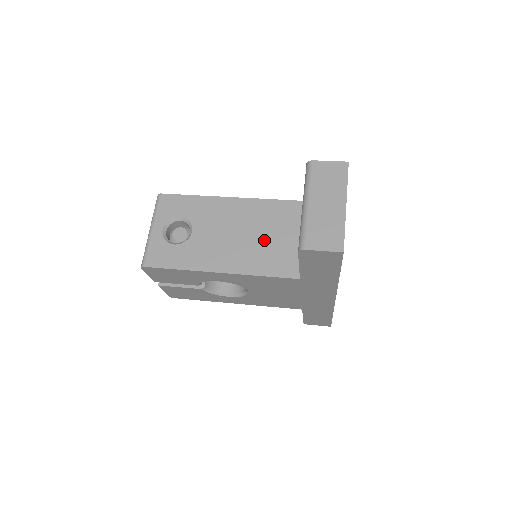
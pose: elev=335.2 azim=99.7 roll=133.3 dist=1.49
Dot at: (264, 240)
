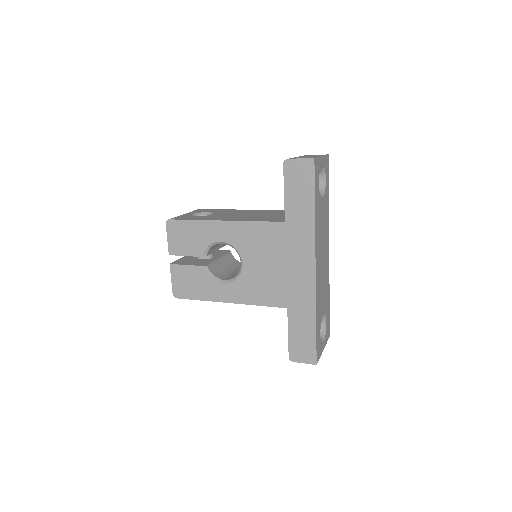
Dot at: (264, 216)
